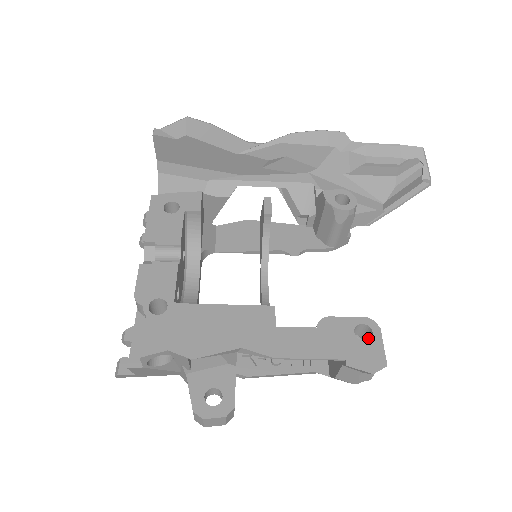
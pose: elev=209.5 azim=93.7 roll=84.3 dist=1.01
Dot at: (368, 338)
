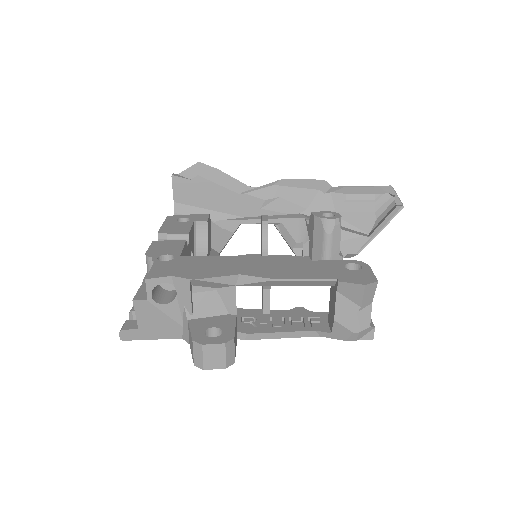
Dot at: occluded
